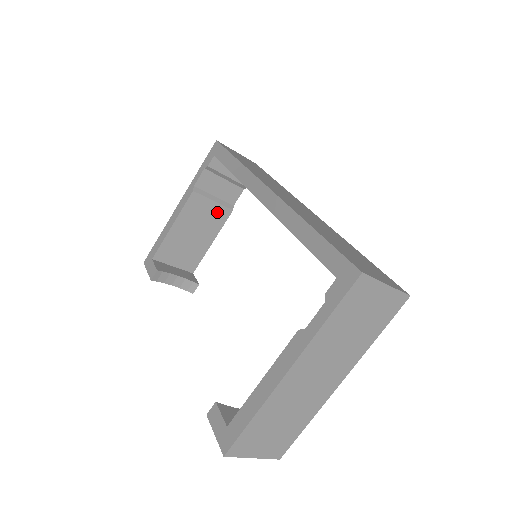
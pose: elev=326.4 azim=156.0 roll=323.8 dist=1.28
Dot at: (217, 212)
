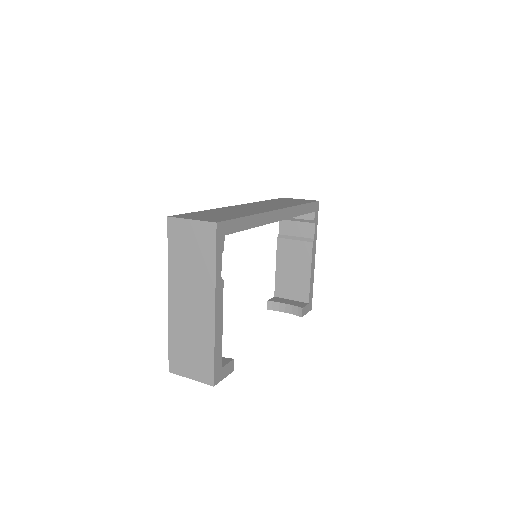
Dot at: (302, 248)
